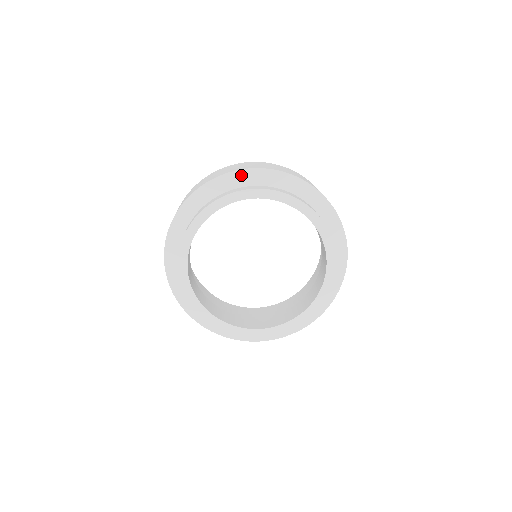
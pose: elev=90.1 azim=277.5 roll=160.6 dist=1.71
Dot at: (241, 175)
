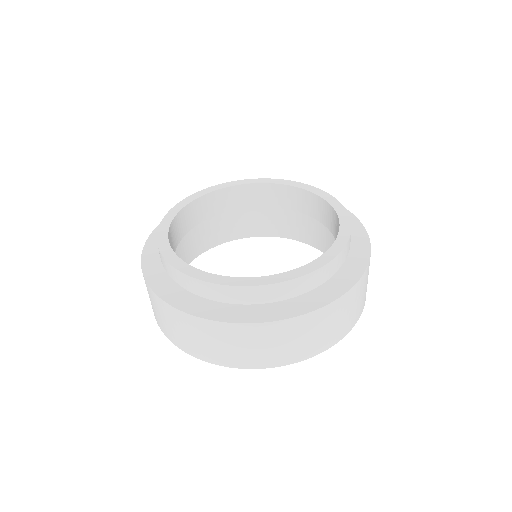
Dot at: occluded
